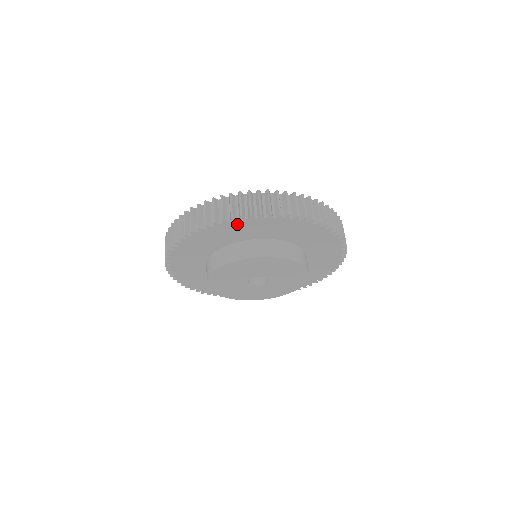
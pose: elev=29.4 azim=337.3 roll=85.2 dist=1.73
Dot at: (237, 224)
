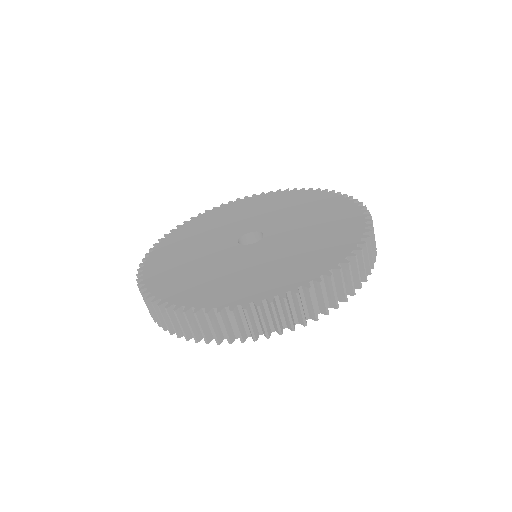
Dot at: occluded
